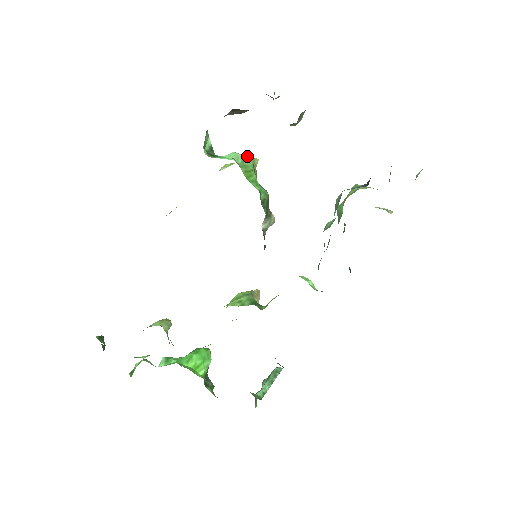
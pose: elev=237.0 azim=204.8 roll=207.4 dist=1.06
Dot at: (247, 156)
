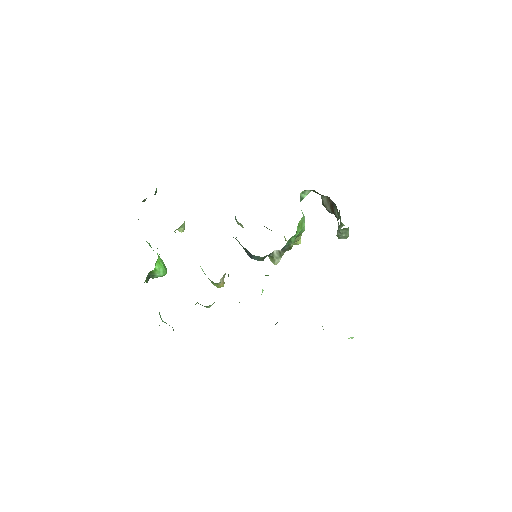
Dot at: occluded
